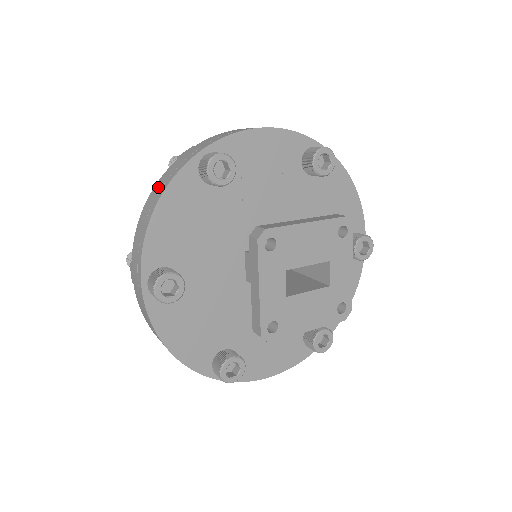
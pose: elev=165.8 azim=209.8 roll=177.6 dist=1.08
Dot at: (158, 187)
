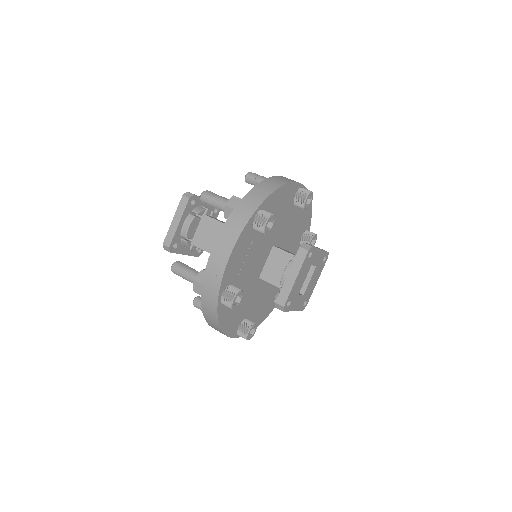
Dot at: (209, 318)
